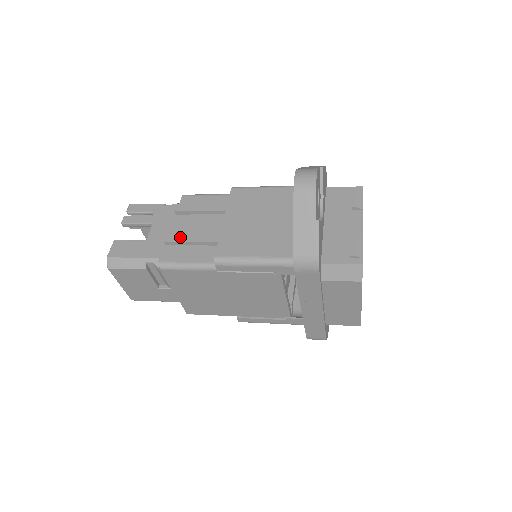
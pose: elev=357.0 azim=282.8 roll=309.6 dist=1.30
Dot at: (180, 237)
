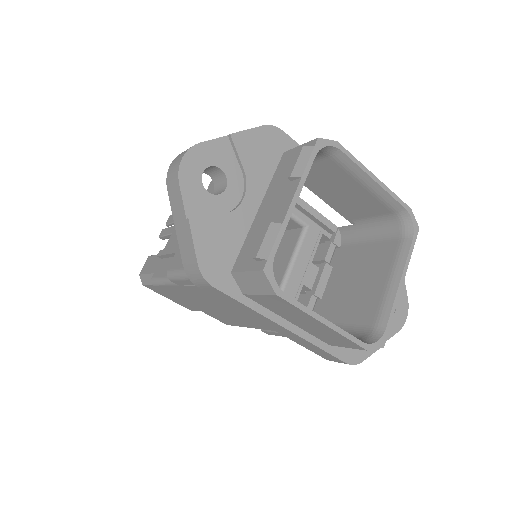
Dot at: (166, 249)
